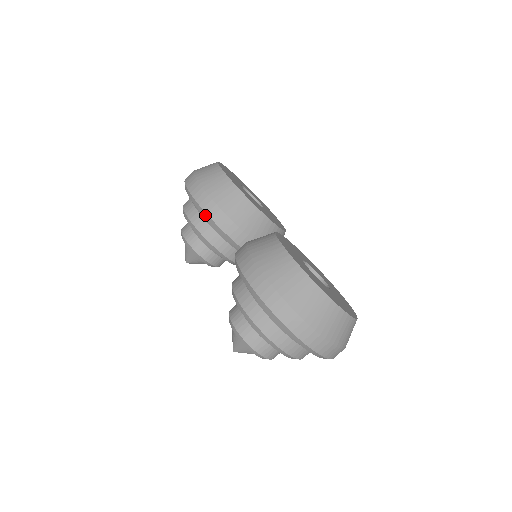
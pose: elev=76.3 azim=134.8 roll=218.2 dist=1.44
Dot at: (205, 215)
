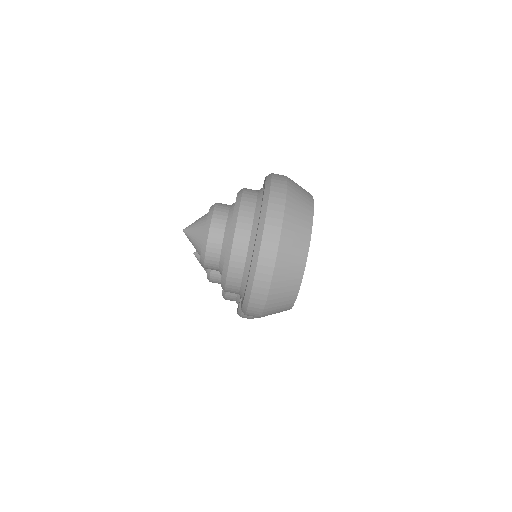
Dot at: occluded
